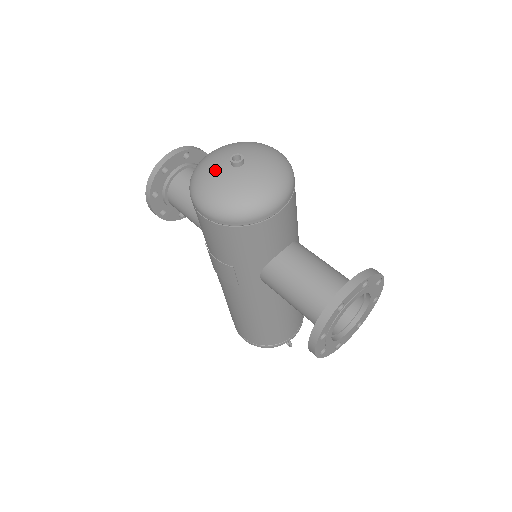
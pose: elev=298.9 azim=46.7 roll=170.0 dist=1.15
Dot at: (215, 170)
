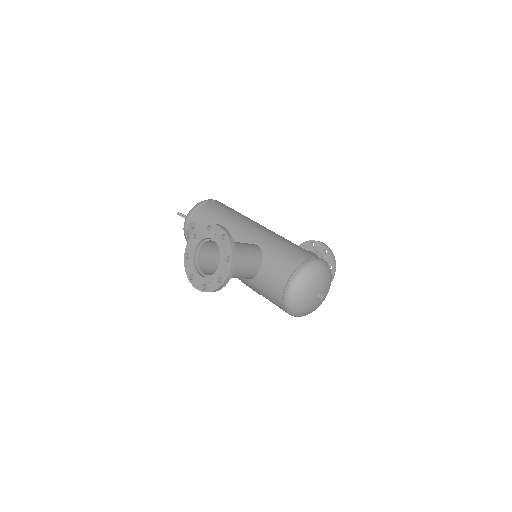
Dot at: (310, 306)
